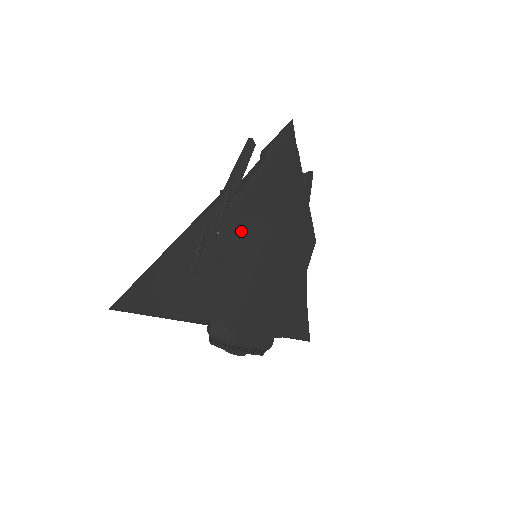
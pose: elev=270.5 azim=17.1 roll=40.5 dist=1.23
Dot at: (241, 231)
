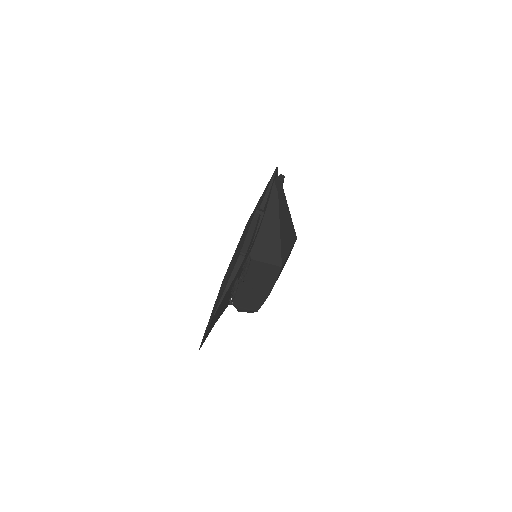
Dot at: (257, 268)
